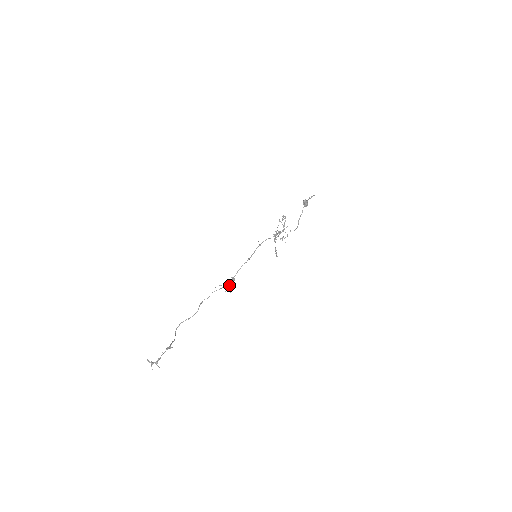
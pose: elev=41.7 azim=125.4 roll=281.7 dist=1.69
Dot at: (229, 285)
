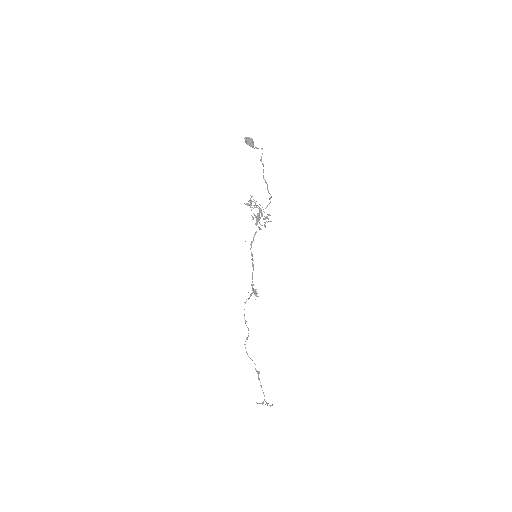
Dot at: (254, 292)
